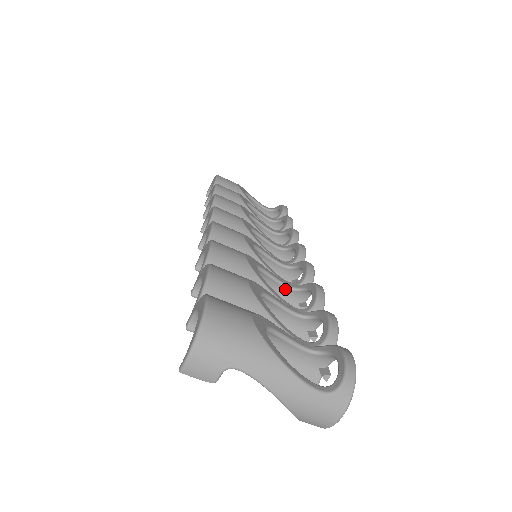
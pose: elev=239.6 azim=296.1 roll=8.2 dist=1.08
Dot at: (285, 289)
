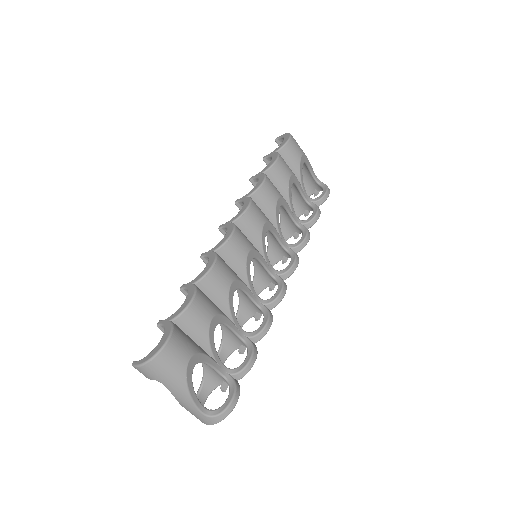
Dot at: (252, 302)
